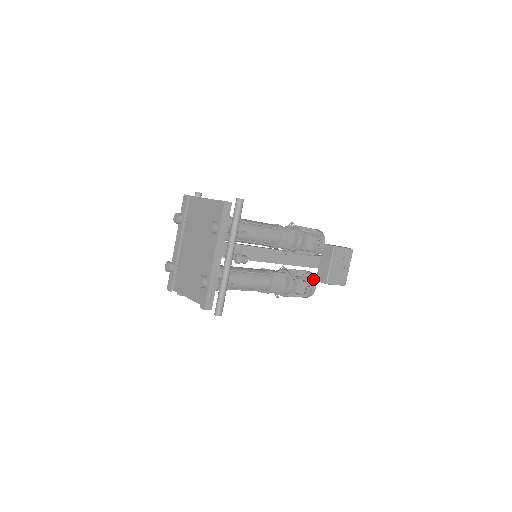
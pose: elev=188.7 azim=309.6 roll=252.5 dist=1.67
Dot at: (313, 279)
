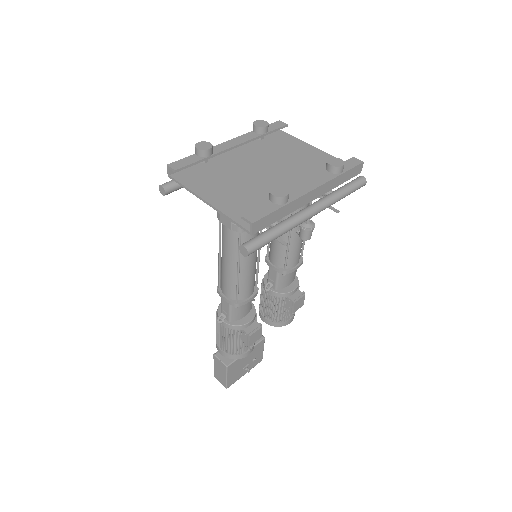
Dot at: (254, 343)
